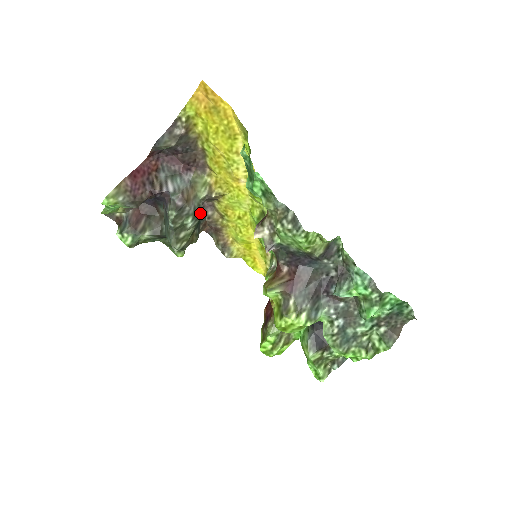
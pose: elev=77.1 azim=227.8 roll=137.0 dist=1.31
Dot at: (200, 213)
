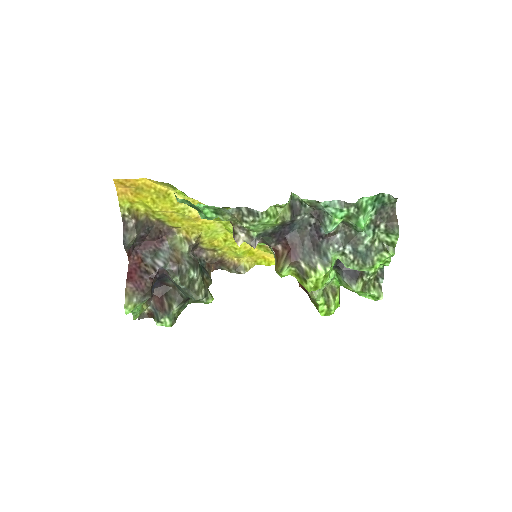
Dot at: (195, 262)
